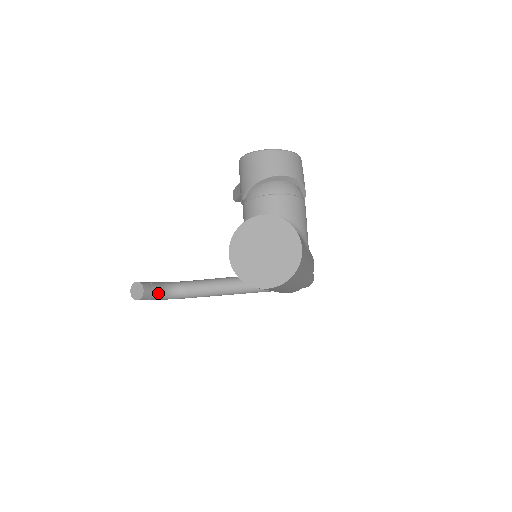
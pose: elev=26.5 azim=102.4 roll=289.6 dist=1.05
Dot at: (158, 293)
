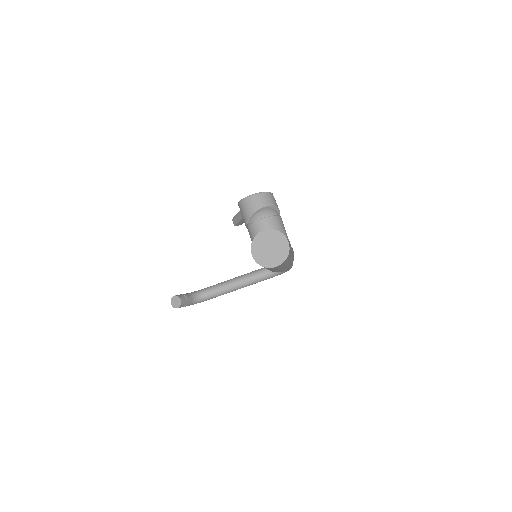
Dot at: (189, 300)
